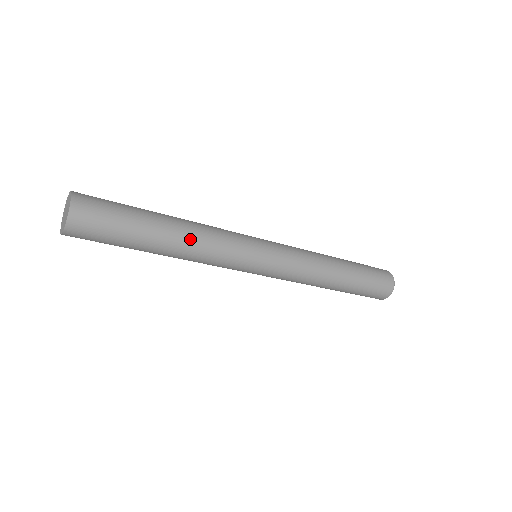
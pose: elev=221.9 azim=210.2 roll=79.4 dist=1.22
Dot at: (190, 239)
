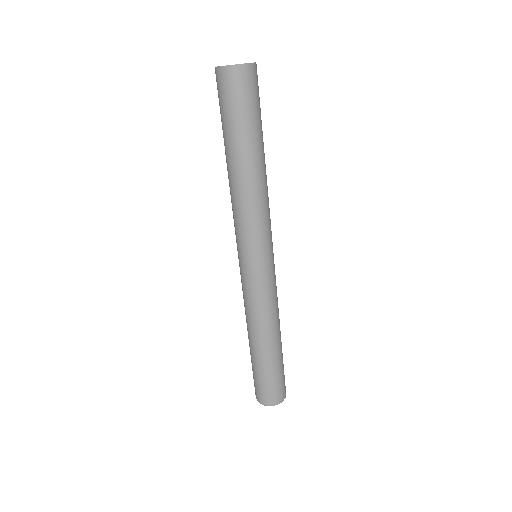
Dot at: (262, 182)
